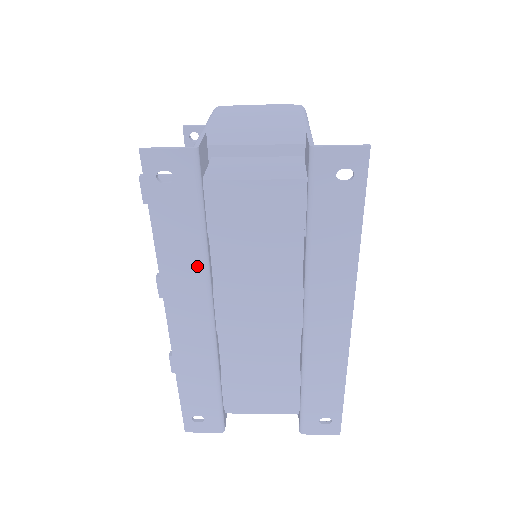
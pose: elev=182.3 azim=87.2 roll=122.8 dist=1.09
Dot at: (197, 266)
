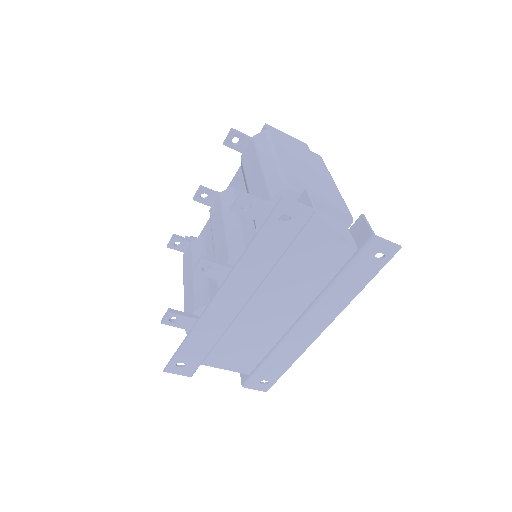
Dot at: (261, 274)
